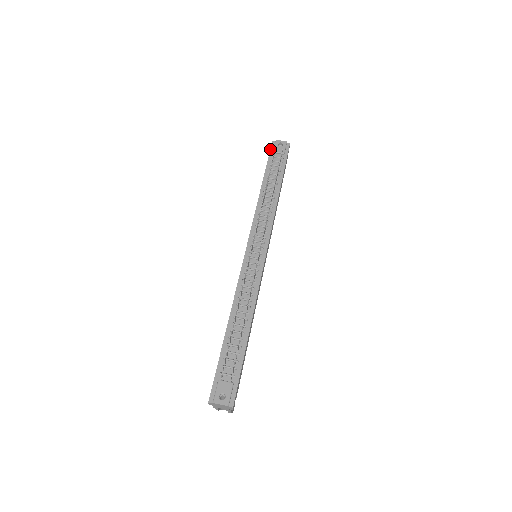
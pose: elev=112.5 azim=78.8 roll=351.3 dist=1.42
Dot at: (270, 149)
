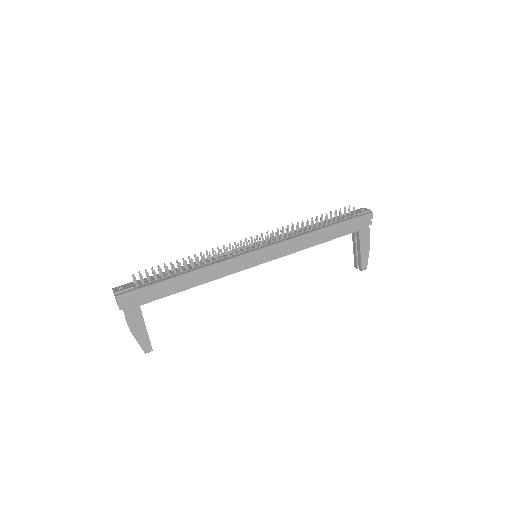
Dot at: occluded
